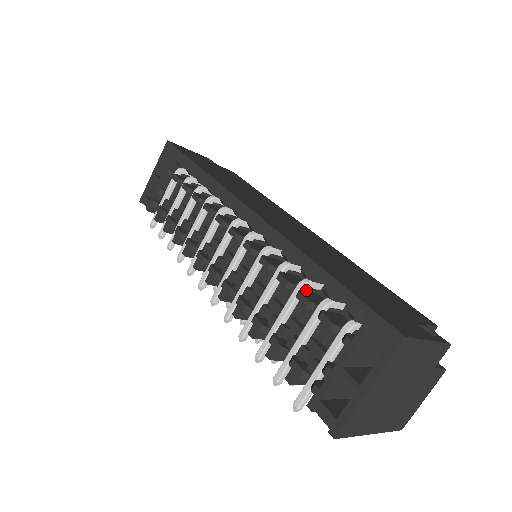
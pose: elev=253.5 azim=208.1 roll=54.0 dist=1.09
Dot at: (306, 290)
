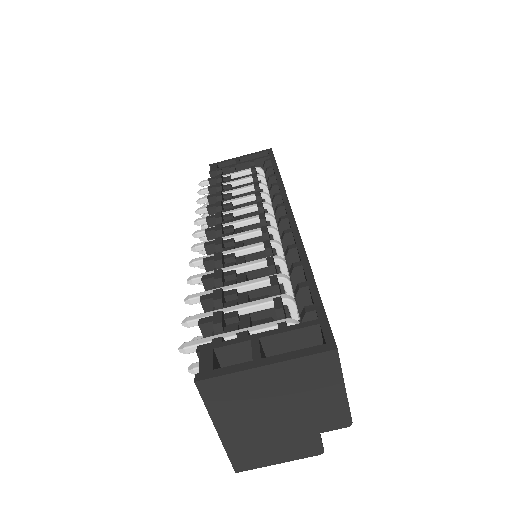
Dot at: (280, 284)
